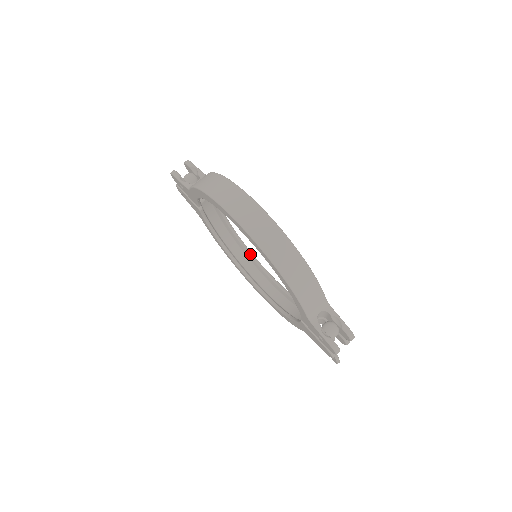
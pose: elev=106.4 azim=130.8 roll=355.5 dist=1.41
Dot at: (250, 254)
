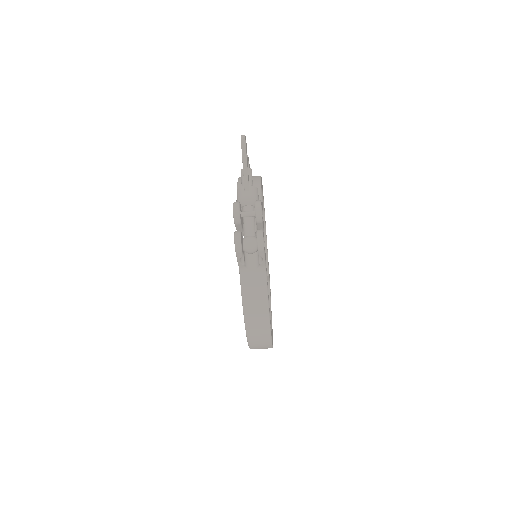
Dot at: occluded
